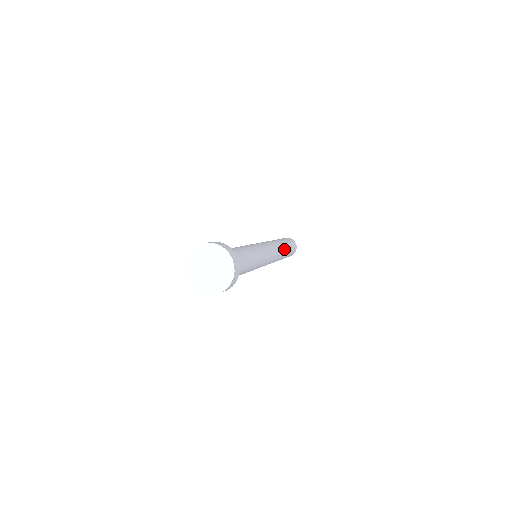
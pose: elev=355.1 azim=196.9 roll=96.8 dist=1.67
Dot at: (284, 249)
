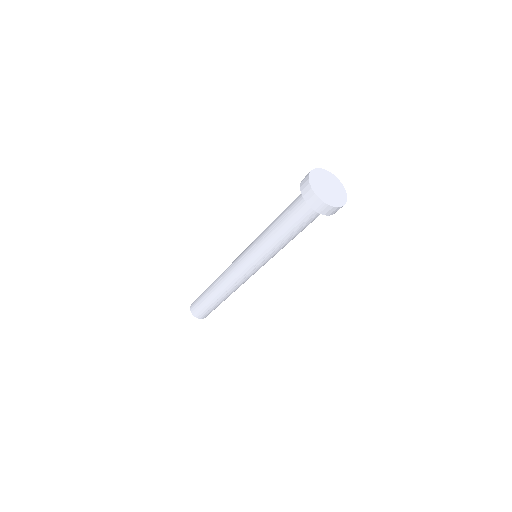
Dot at: occluded
